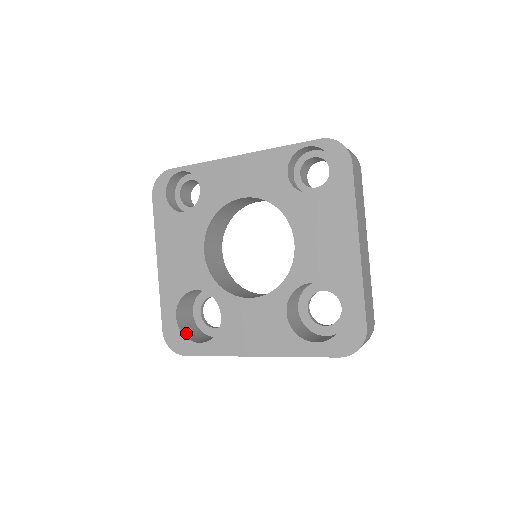
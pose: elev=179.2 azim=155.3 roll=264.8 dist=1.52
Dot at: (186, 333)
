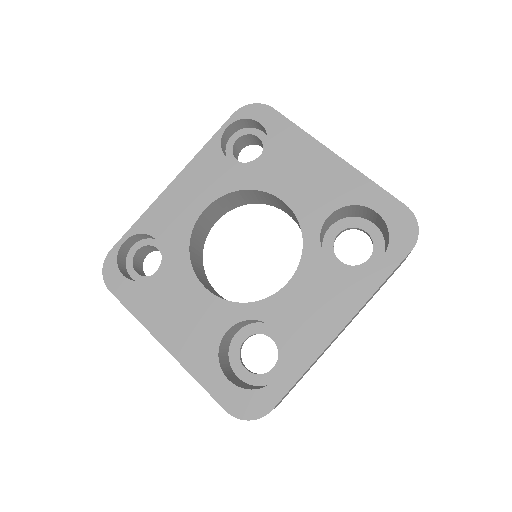
Dot at: occluded
